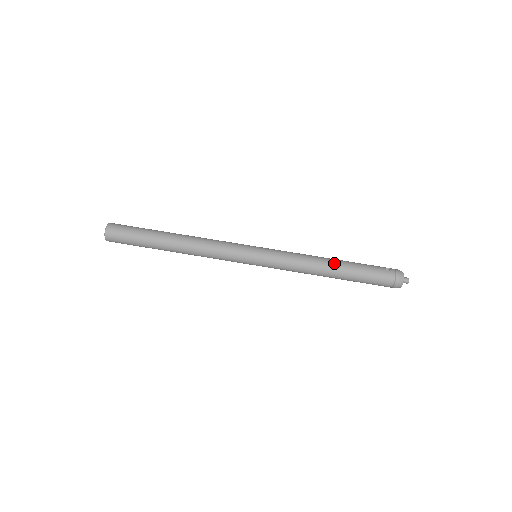
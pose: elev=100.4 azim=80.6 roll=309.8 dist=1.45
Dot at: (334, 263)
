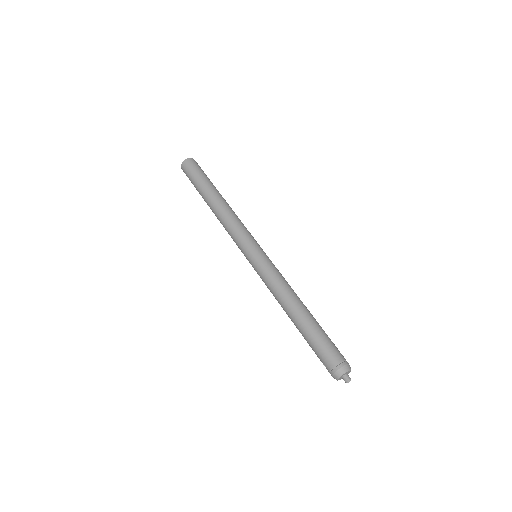
Dot at: (306, 307)
